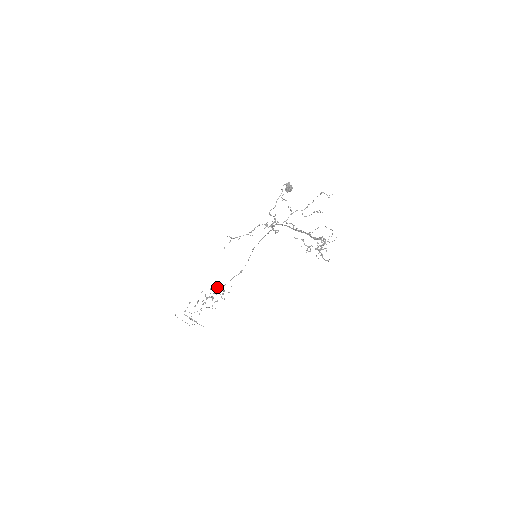
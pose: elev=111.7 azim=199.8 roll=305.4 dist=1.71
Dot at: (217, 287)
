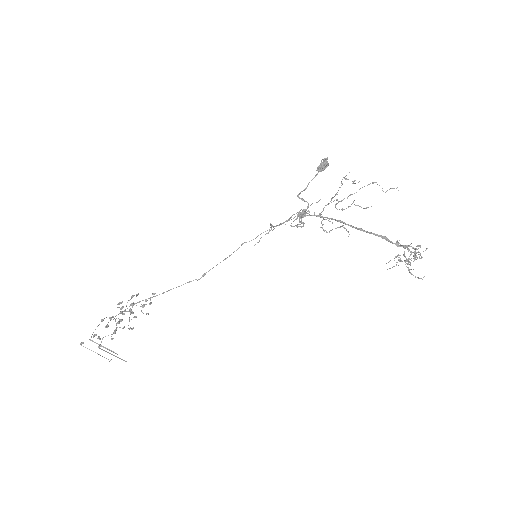
Dot at: (138, 294)
